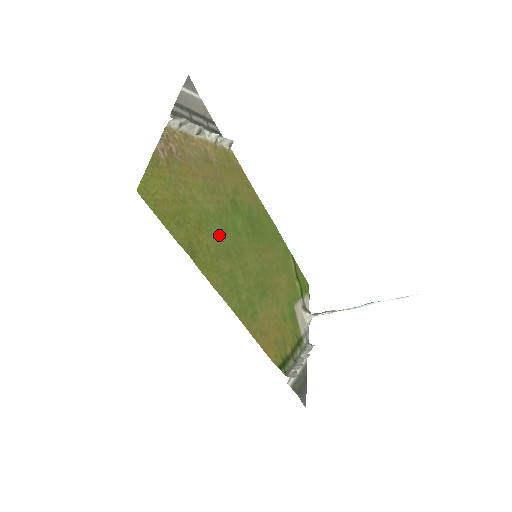
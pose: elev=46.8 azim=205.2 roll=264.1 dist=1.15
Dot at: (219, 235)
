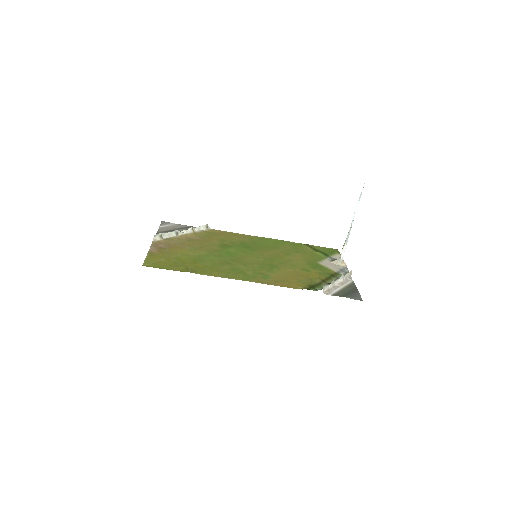
Dot at: (214, 260)
